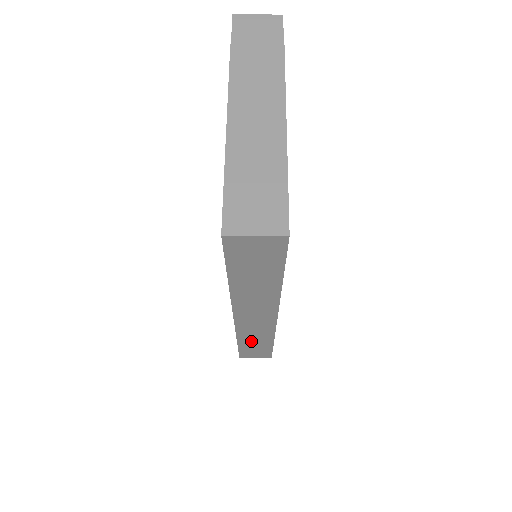
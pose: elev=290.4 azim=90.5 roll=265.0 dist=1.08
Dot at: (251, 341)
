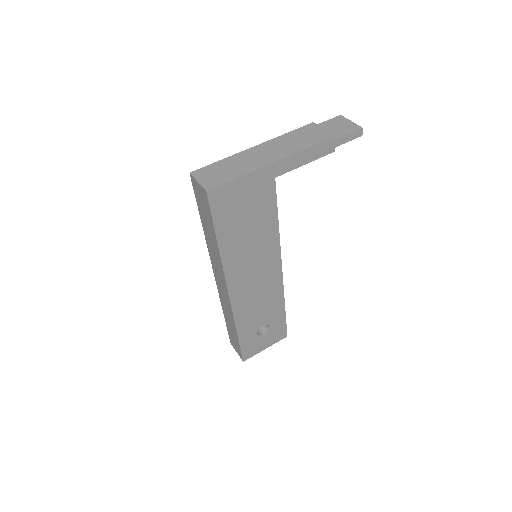
Dot at: (228, 320)
